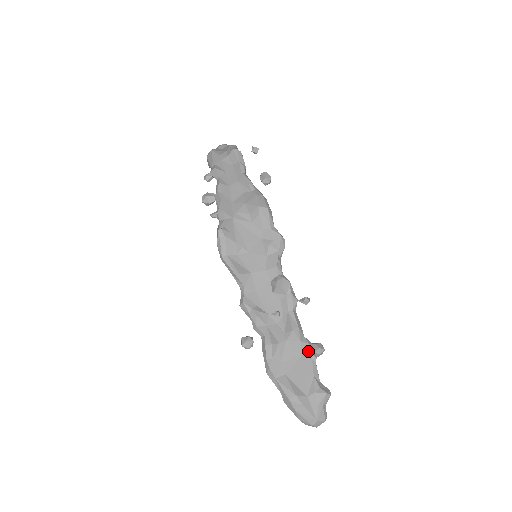
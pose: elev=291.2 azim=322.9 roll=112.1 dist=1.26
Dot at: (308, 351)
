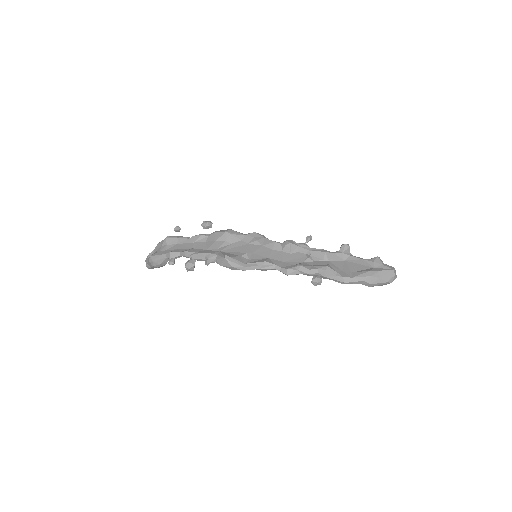
Dot at: (343, 254)
